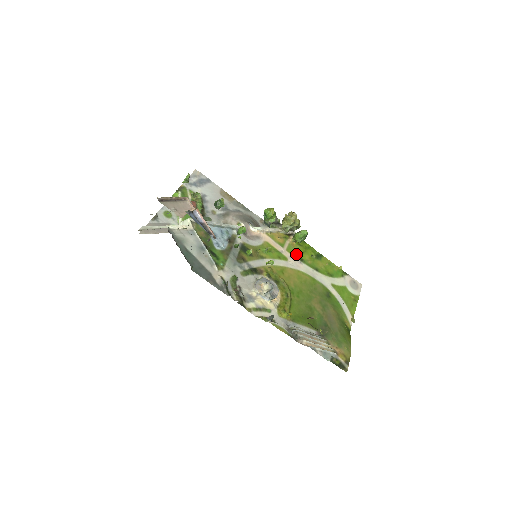
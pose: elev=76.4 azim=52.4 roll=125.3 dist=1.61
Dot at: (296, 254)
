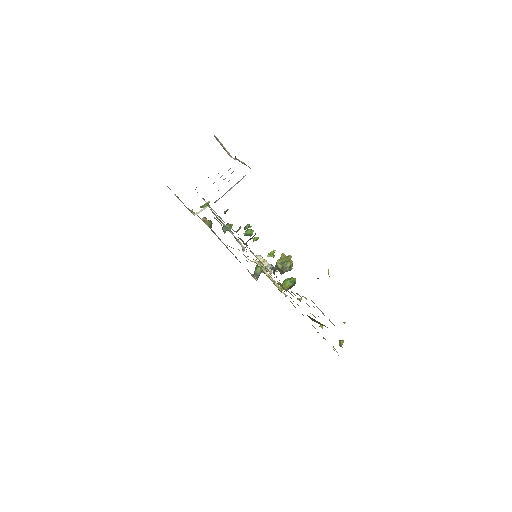
Dot at: occluded
